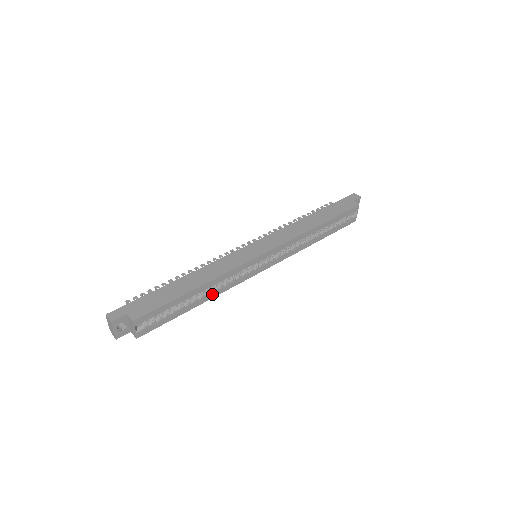
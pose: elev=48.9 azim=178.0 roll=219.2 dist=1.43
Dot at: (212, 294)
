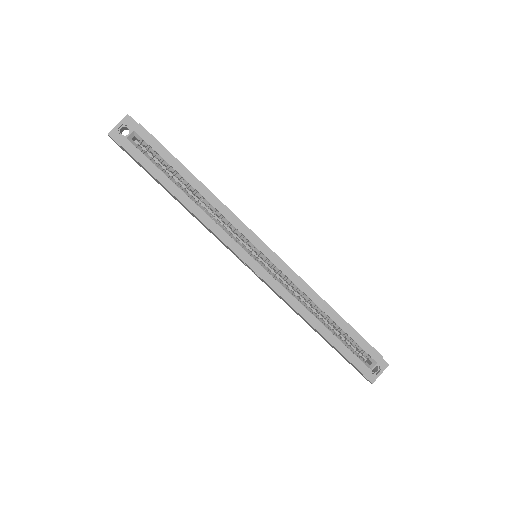
Dot at: (198, 210)
